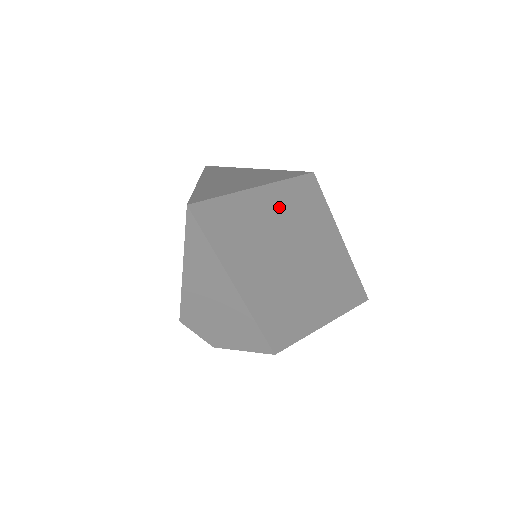
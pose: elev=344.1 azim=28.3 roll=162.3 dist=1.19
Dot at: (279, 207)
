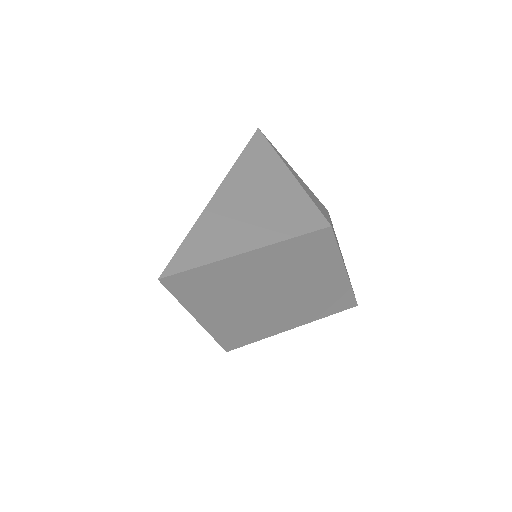
Dot at: (271, 261)
